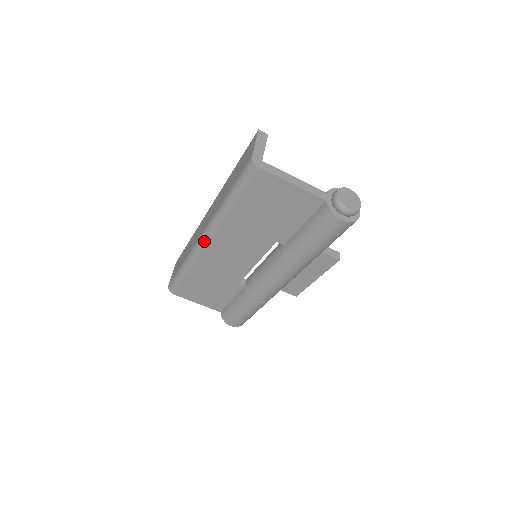
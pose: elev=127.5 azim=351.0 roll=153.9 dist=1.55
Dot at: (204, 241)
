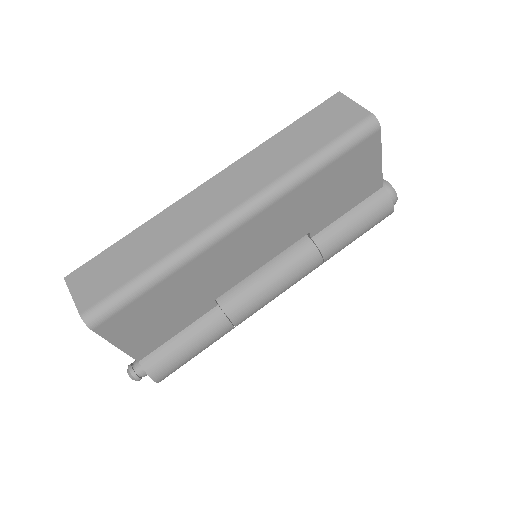
Dot at: (240, 220)
